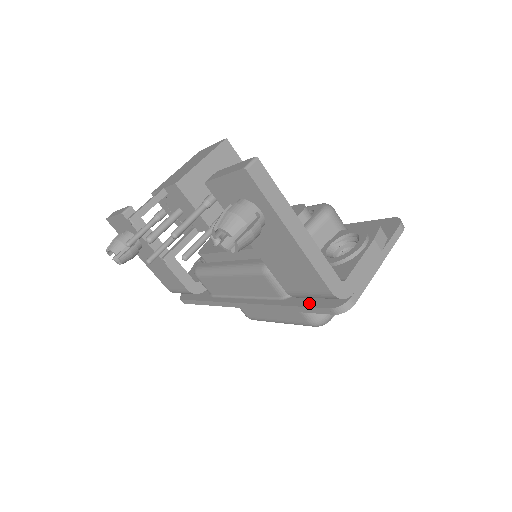
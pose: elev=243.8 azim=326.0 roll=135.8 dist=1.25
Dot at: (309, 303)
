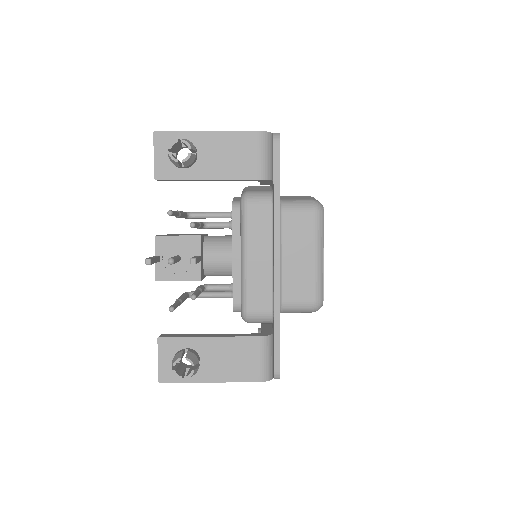
Dot at: (273, 168)
